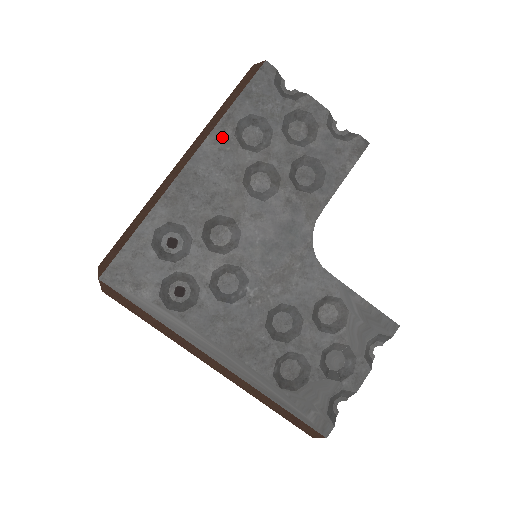
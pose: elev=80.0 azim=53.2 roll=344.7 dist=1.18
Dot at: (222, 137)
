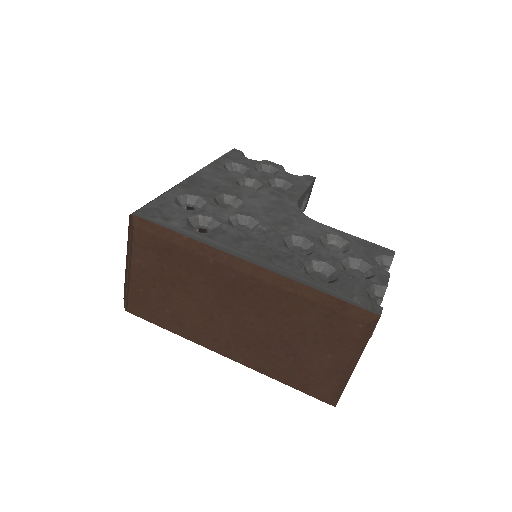
Dot at: (215, 168)
